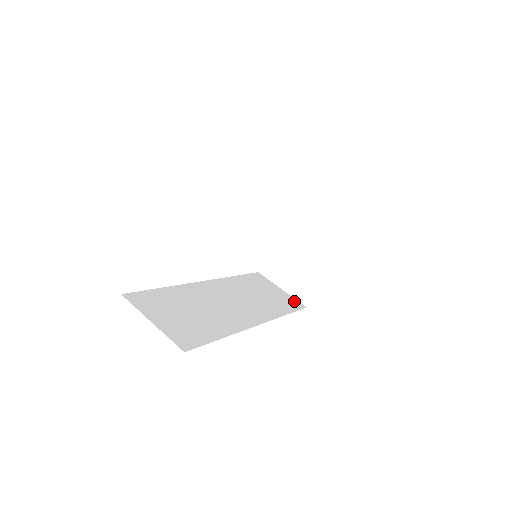
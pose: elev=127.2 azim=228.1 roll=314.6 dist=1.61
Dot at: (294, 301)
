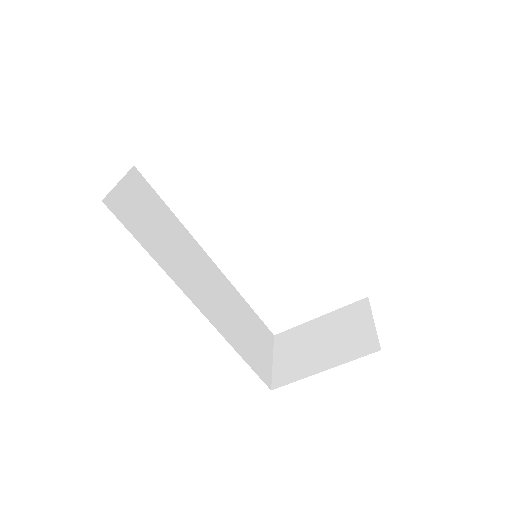
Dot at: (267, 373)
